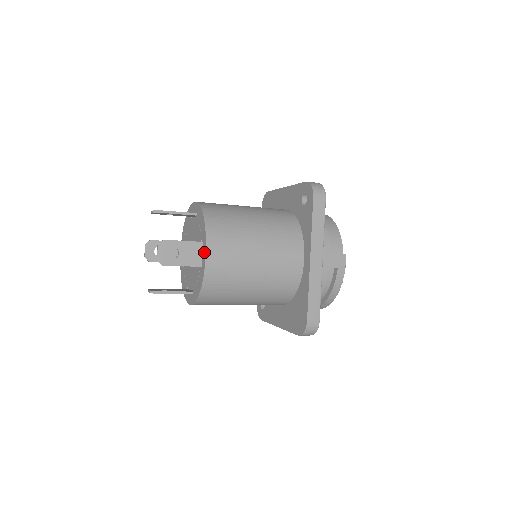
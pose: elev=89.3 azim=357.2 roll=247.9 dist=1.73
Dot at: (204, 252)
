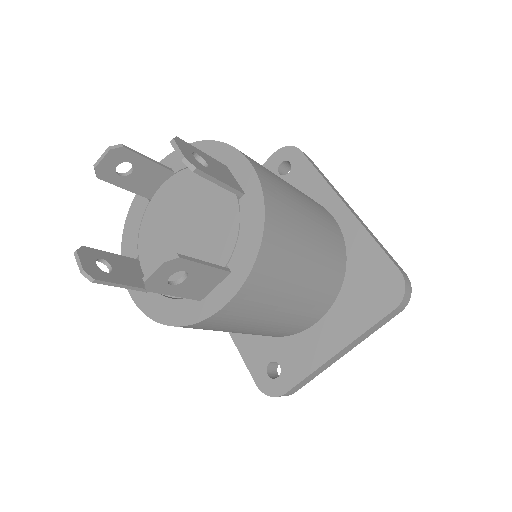
Dot at: (242, 166)
